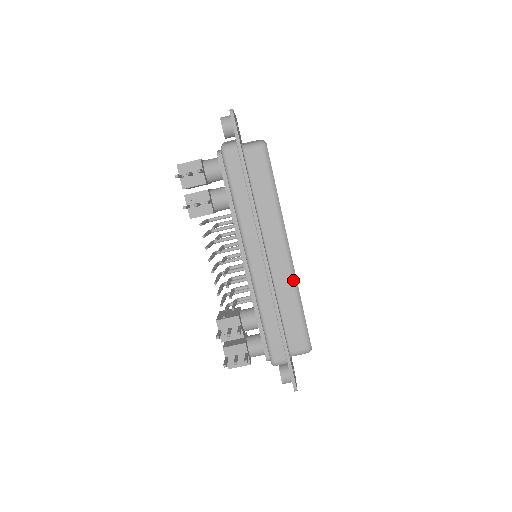
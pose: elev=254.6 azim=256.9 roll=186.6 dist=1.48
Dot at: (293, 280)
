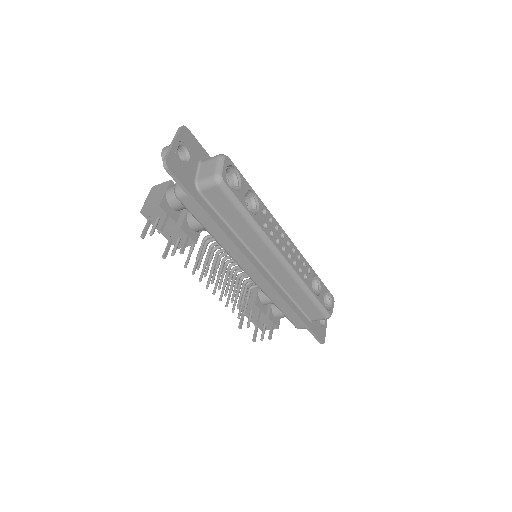
Dot at: (296, 279)
